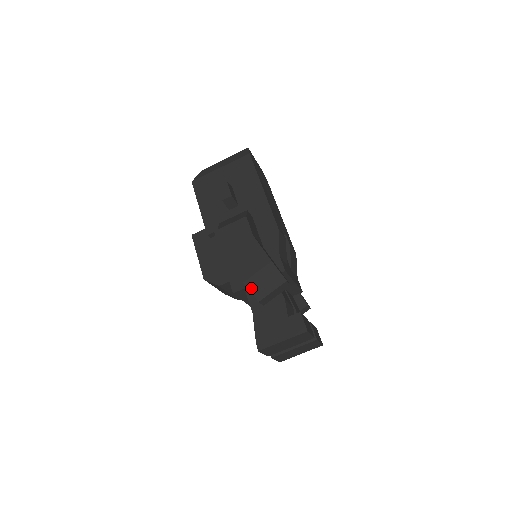
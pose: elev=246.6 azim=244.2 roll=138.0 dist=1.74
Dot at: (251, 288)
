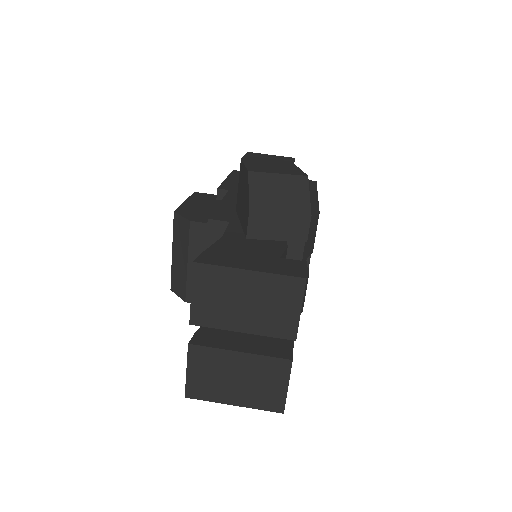
Dot at: (253, 186)
